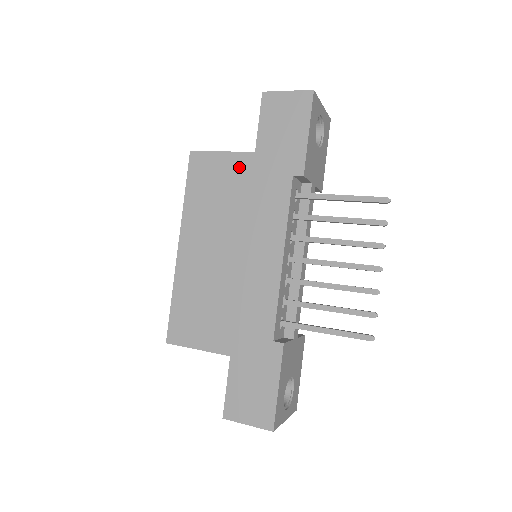
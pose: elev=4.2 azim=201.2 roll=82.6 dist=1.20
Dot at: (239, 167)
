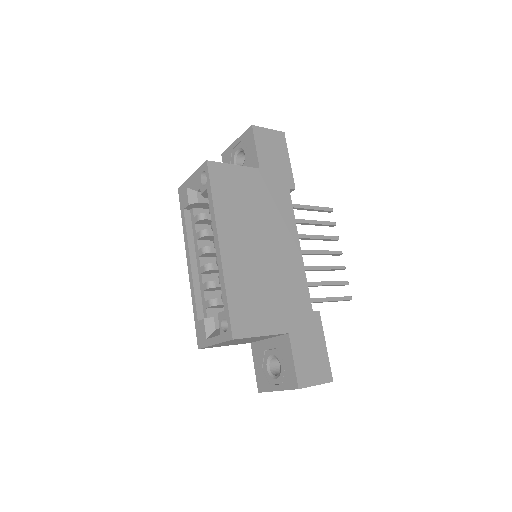
Dot at: (252, 179)
